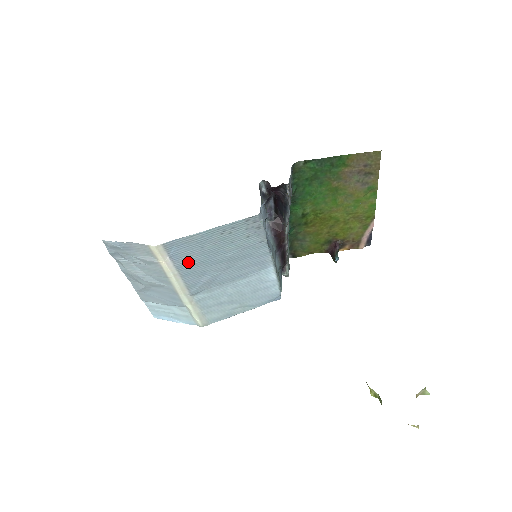
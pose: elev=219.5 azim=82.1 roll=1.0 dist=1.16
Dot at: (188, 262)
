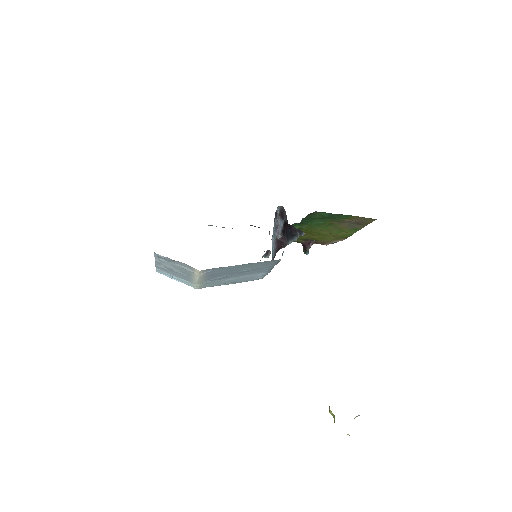
Dot at: (215, 273)
